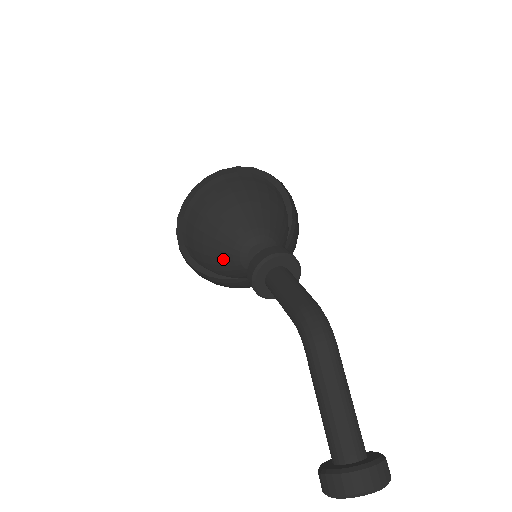
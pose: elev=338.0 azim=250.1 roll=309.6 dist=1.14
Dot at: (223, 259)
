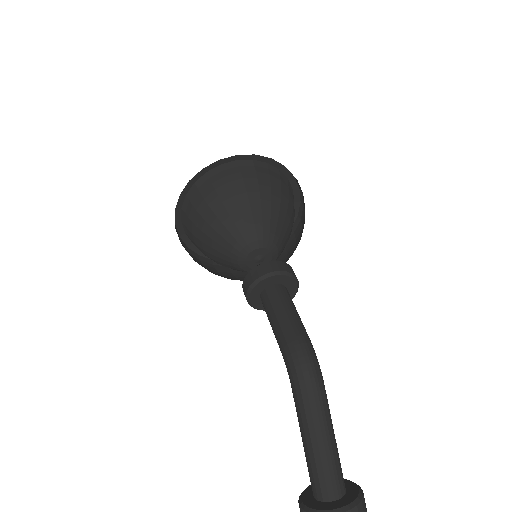
Dot at: (222, 259)
